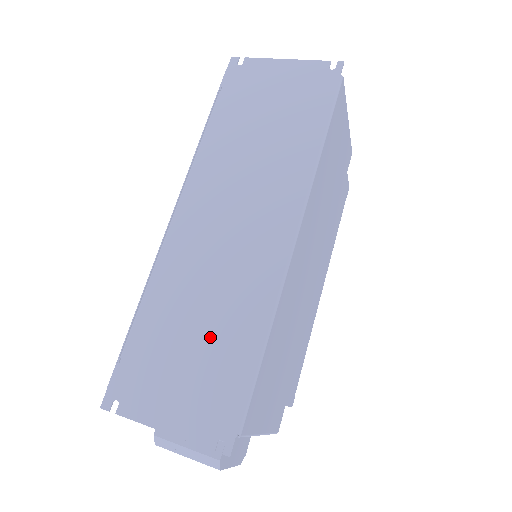
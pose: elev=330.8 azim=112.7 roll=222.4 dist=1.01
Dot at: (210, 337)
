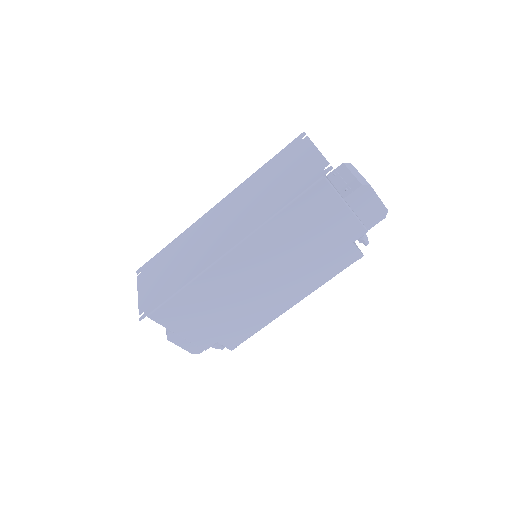
Dot at: (174, 271)
